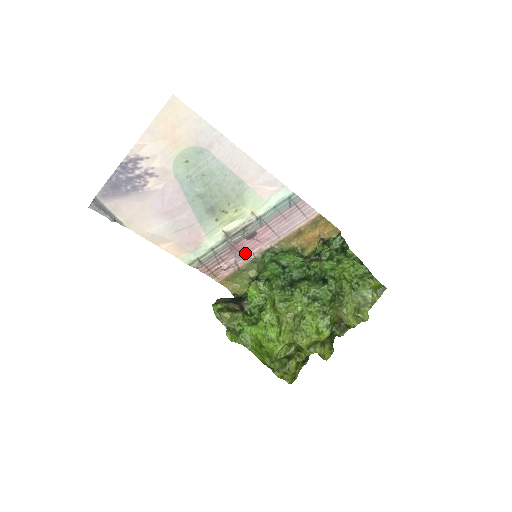
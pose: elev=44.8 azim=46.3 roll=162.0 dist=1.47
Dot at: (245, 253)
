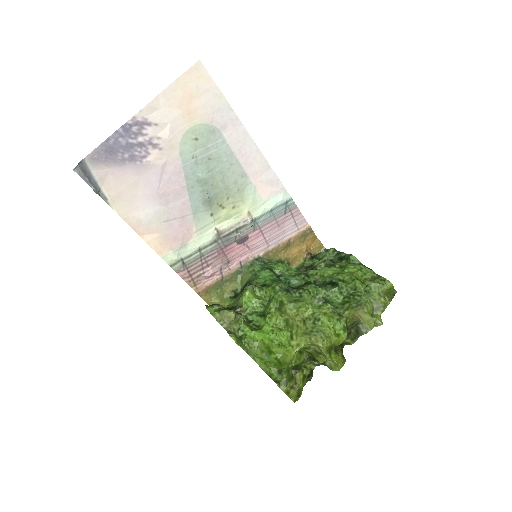
Dot at: (232, 260)
